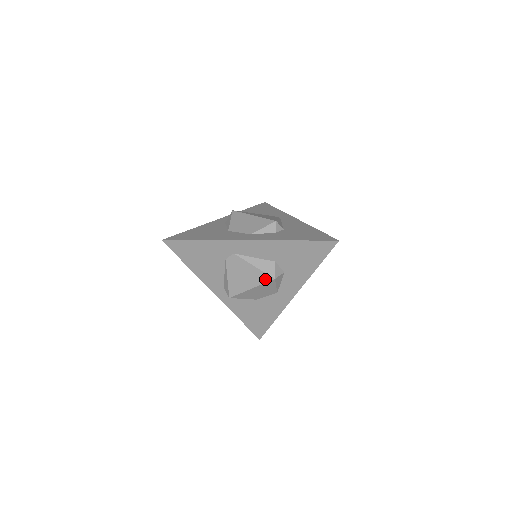
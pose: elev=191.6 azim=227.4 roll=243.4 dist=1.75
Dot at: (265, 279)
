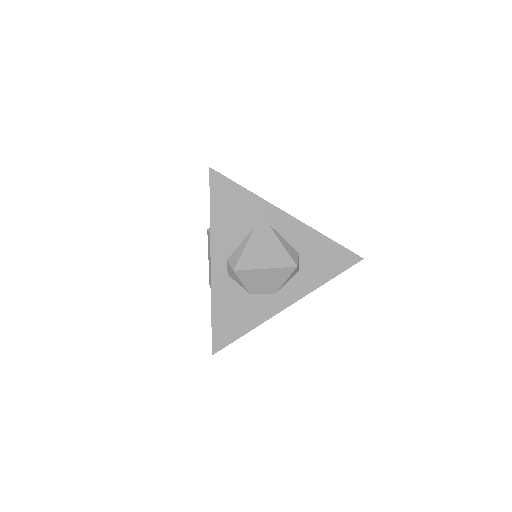
Dot at: (287, 263)
